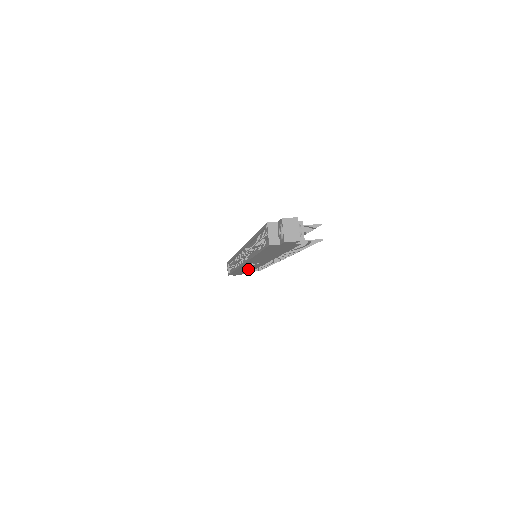
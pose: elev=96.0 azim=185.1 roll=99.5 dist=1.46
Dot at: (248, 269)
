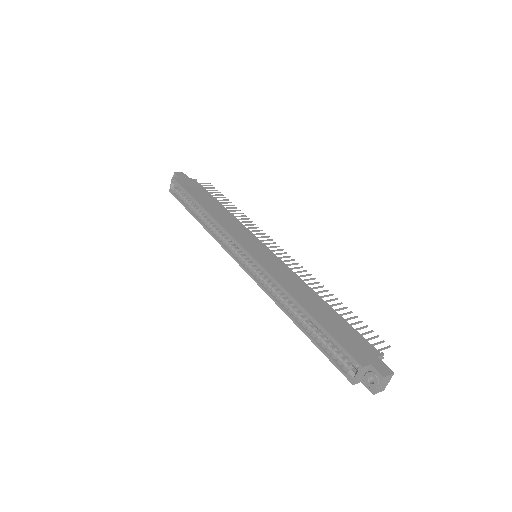
Dot at: occluded
